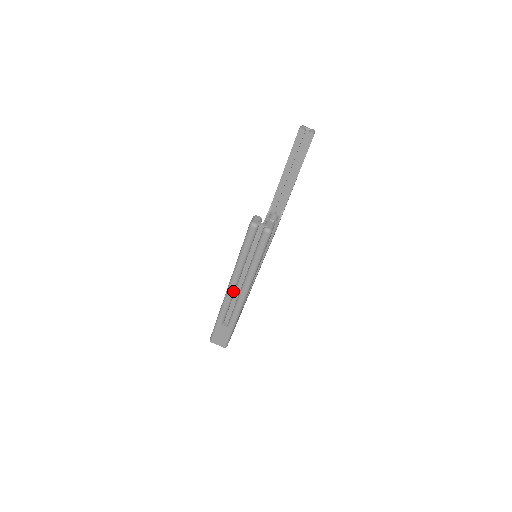
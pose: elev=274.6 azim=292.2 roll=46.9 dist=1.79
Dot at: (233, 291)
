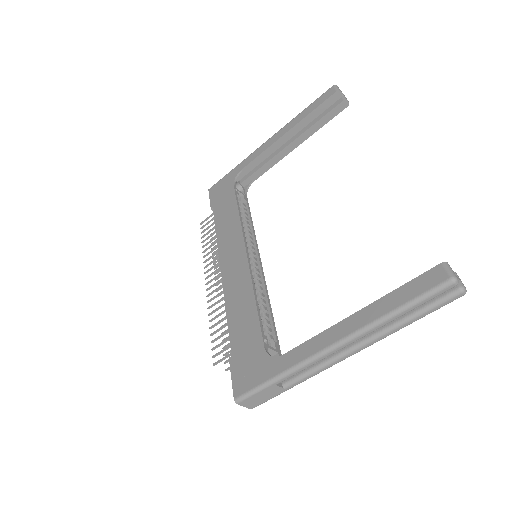
Dot at: (338, 350)
